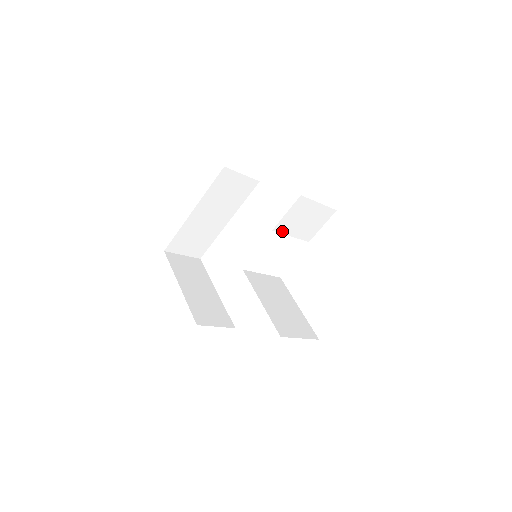
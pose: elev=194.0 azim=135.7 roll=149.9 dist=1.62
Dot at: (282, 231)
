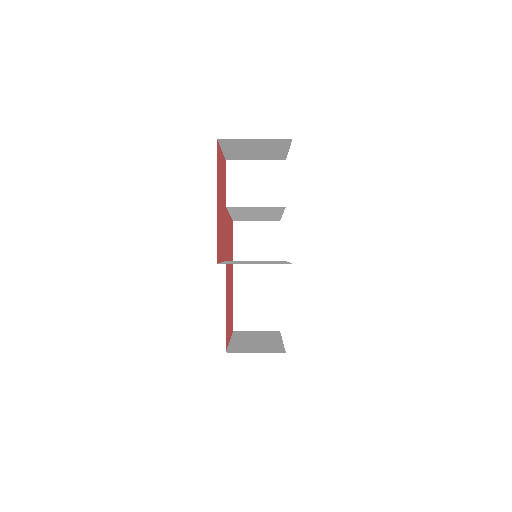
Dot at: (239, 205)
